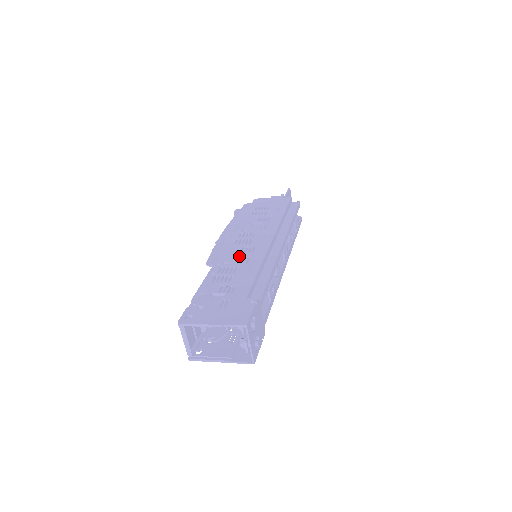
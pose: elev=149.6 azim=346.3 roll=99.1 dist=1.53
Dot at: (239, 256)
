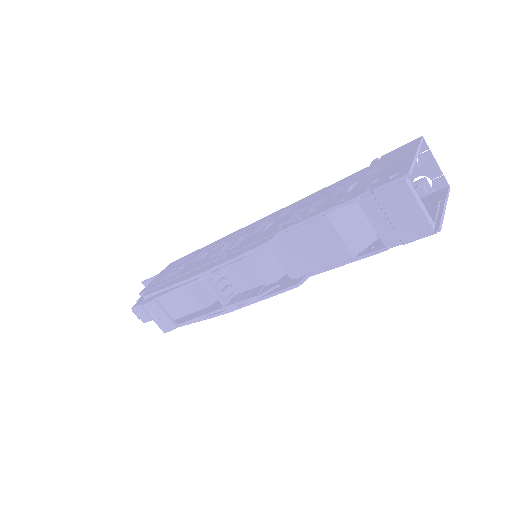
Dot at: (273, 223)
